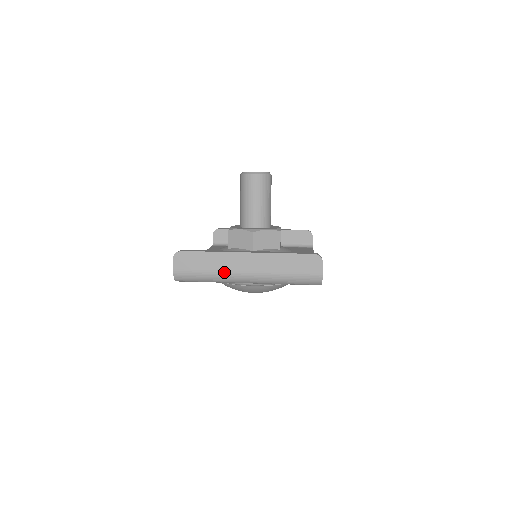
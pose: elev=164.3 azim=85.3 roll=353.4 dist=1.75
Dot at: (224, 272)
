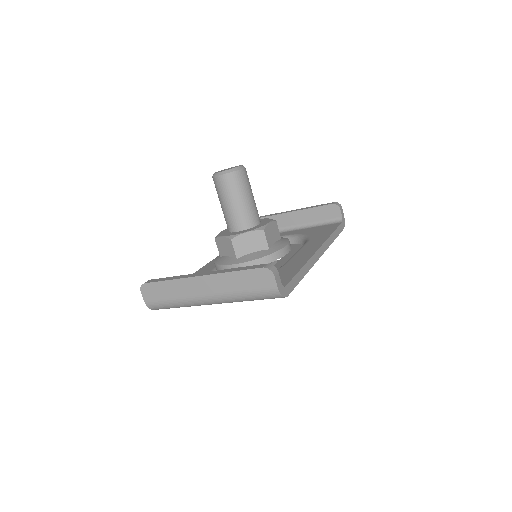
Dot at: (186, 298)
